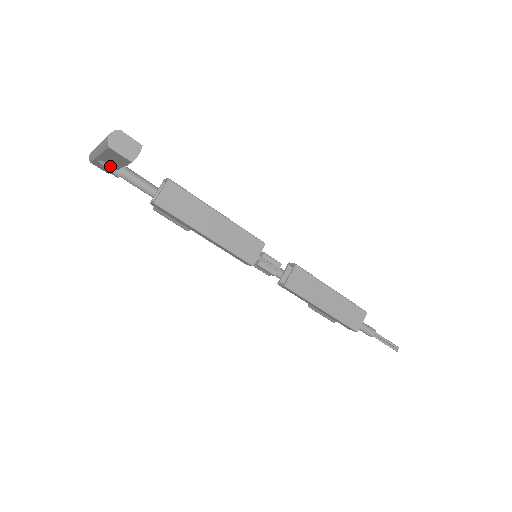
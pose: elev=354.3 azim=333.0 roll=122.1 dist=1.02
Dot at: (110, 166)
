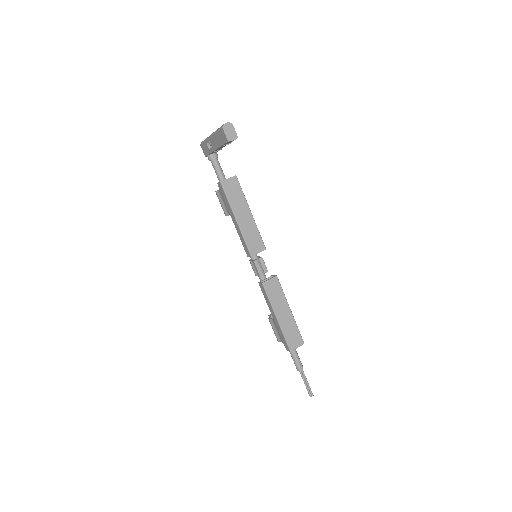
Dot at: (212, 147)
